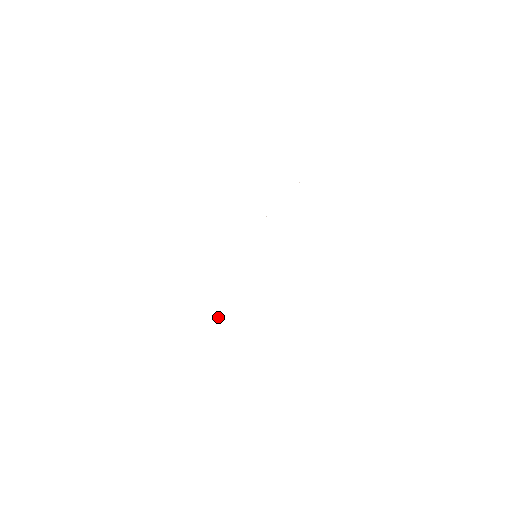
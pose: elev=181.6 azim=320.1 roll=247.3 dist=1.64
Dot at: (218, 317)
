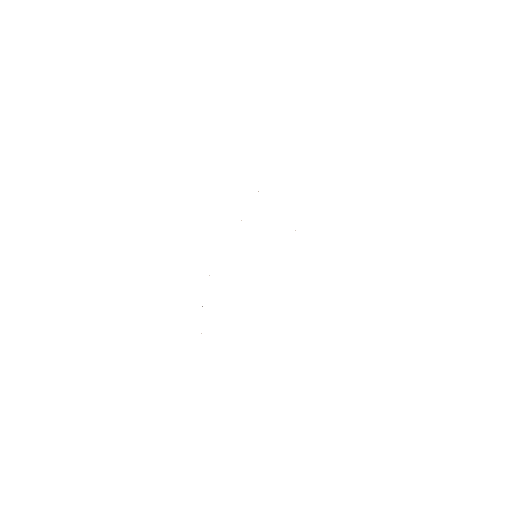
Dot at: occluded
